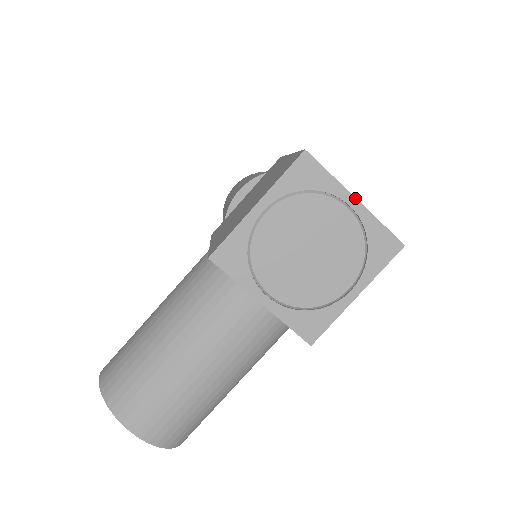
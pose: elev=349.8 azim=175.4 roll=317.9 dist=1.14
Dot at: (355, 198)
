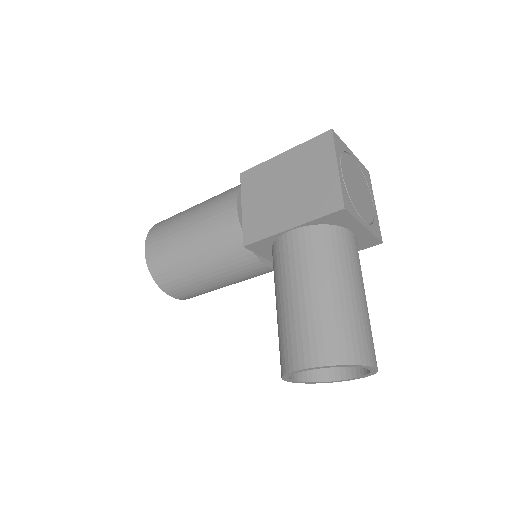
Dot at: (351, 151)
